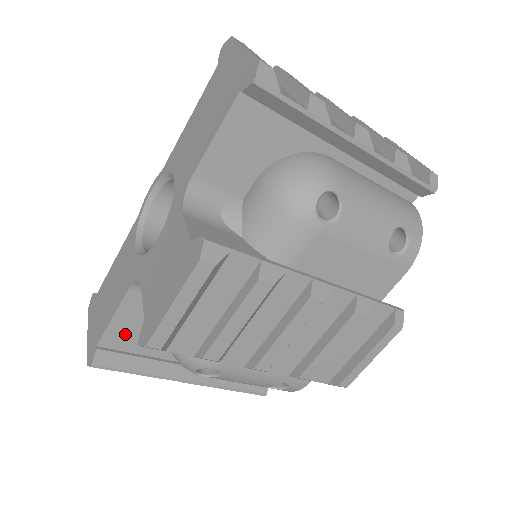
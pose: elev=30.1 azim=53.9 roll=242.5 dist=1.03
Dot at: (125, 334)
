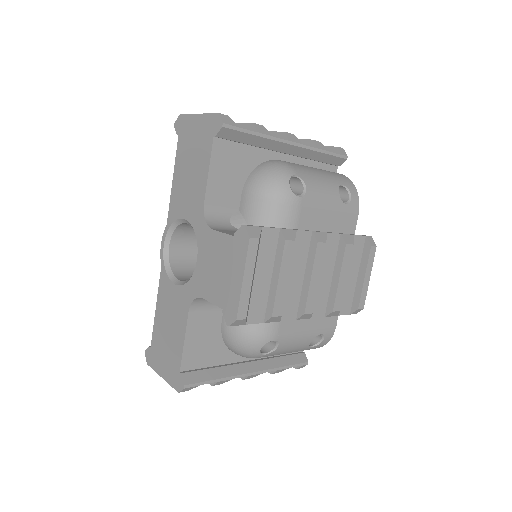
Dot at: (196, 352)
